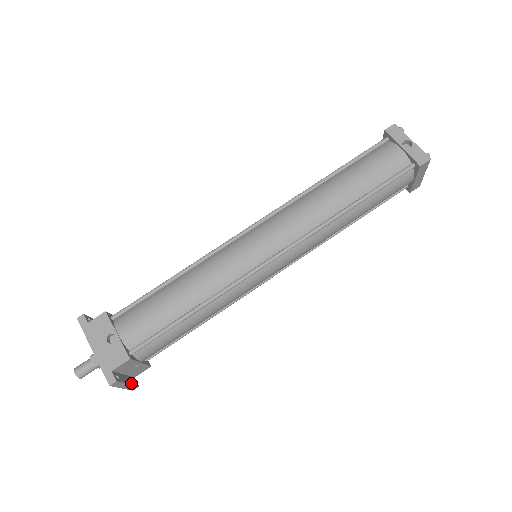
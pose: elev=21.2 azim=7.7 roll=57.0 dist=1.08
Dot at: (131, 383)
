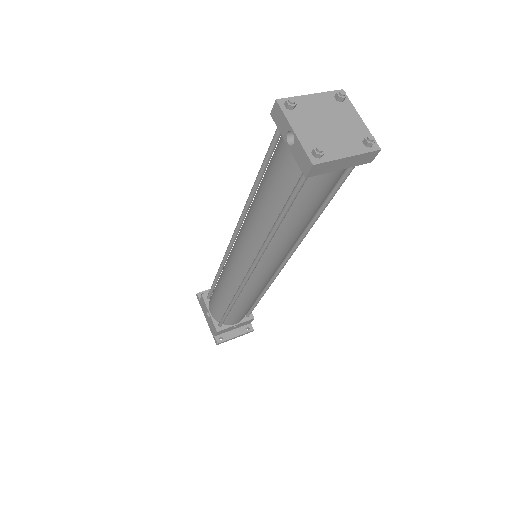
Dot at: (241, 333)
